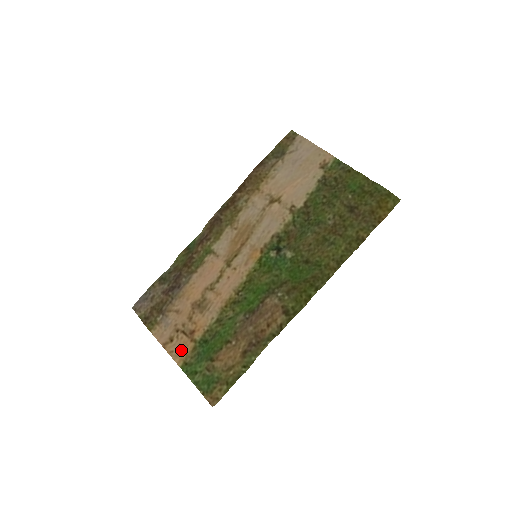
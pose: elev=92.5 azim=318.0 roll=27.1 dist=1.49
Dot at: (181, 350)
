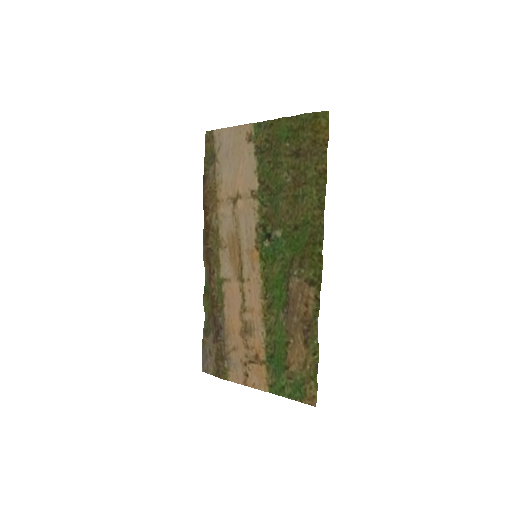
Dot at: (259, 378)
